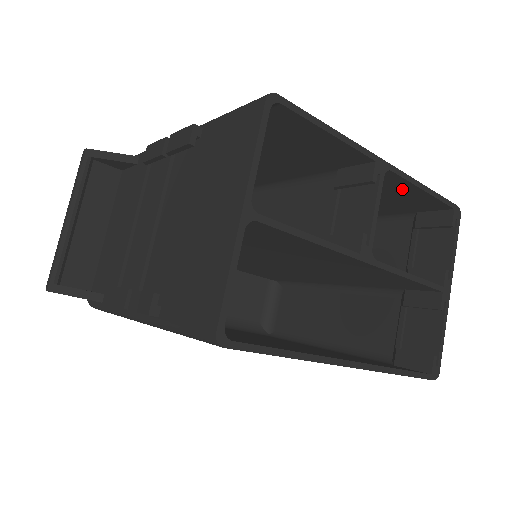
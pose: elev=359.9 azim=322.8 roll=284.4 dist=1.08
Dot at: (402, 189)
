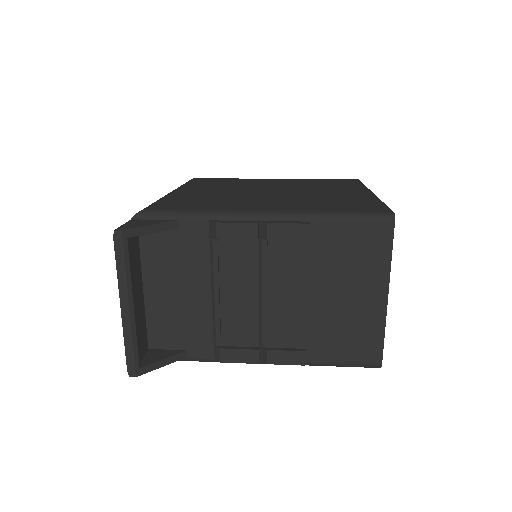
Dot at: occluded
